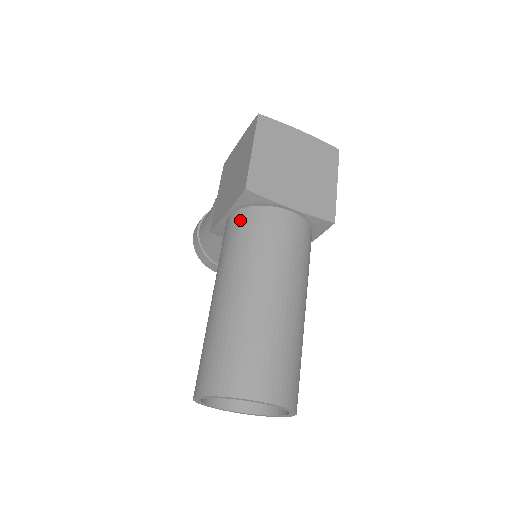
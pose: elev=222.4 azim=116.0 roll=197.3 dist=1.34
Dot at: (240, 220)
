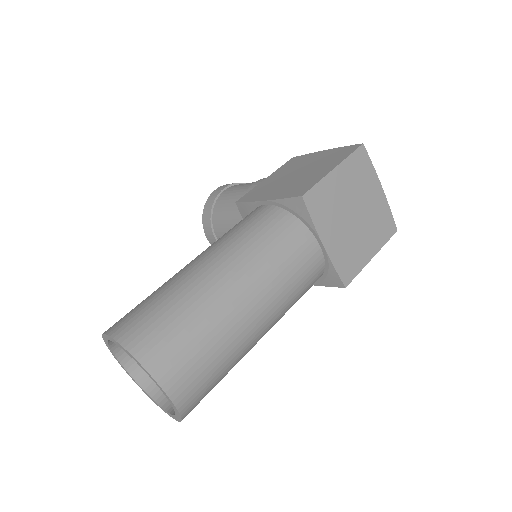
Dot at: (273, 217)
